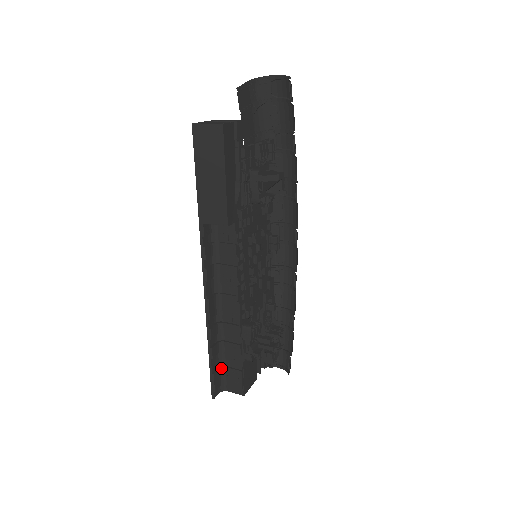
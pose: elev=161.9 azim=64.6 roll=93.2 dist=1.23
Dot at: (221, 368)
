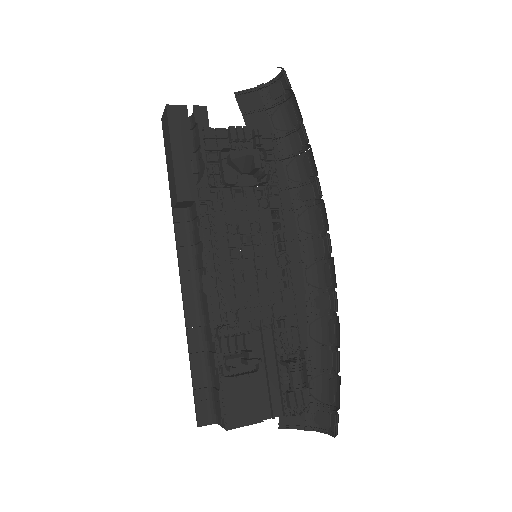
Dot at: (209, 388)
